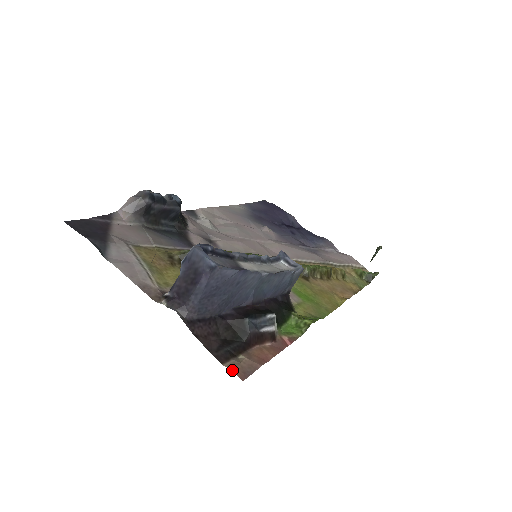
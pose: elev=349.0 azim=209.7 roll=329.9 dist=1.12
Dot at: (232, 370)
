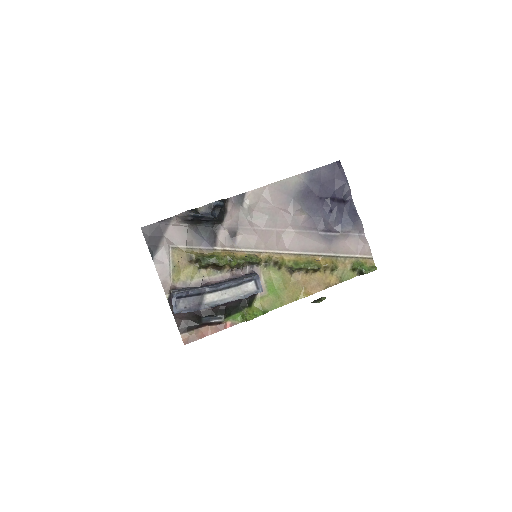
Dot at: (182, 339)
